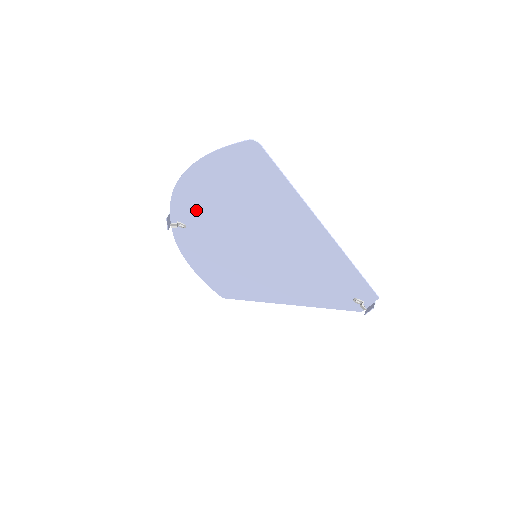
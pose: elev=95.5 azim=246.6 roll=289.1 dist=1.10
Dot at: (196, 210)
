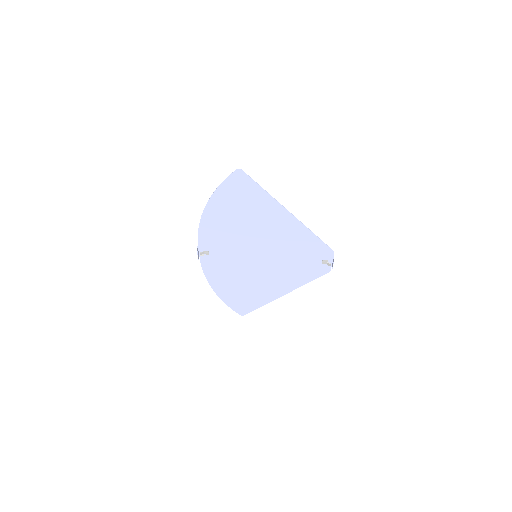
Dot at: (214, 234)
